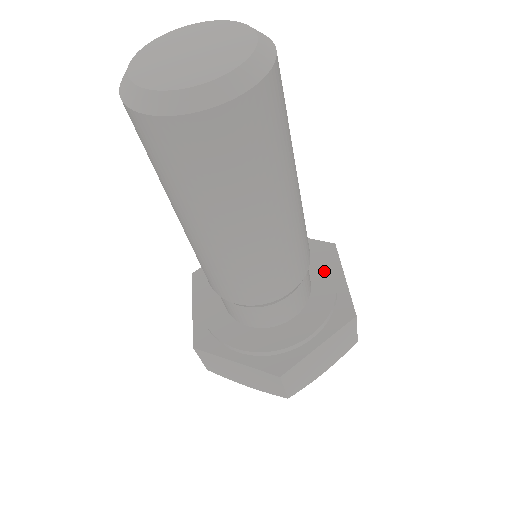
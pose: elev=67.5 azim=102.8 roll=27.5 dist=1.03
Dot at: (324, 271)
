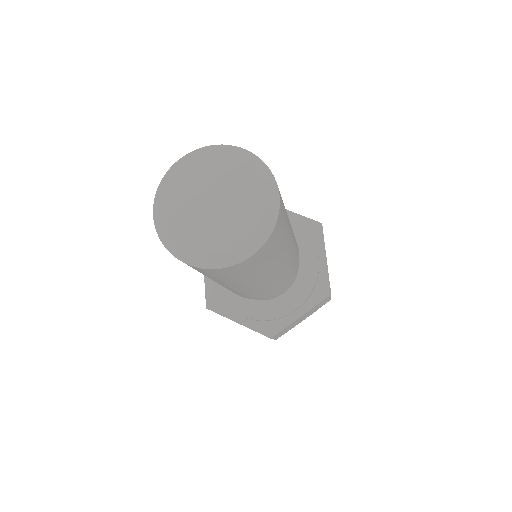
Dot at: (310, 253)
